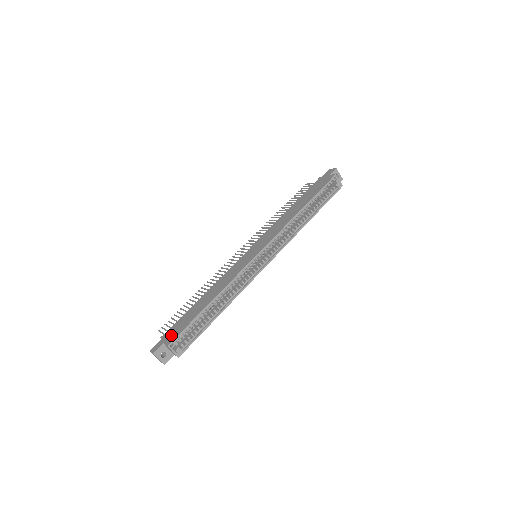
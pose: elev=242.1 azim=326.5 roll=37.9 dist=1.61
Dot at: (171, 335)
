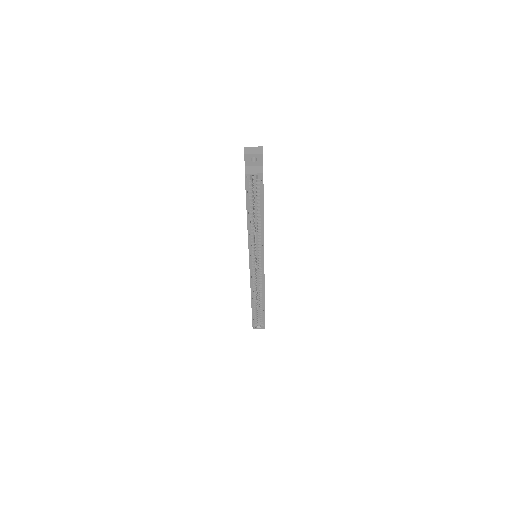
Dot at: occluded
